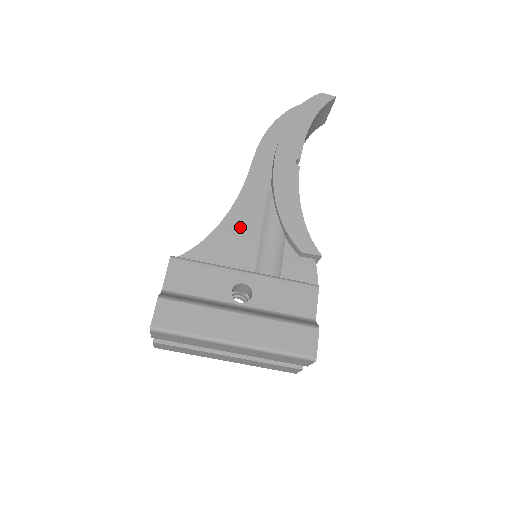
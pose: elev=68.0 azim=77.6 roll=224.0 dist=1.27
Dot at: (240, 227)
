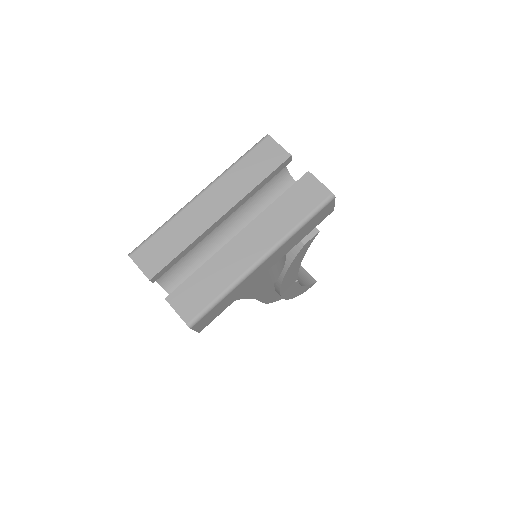
Dot at: occluded
